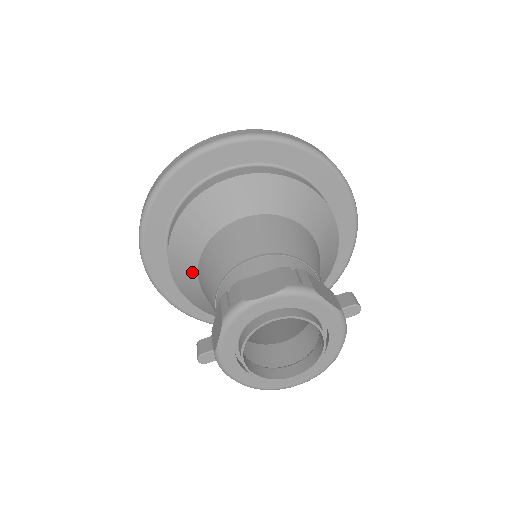
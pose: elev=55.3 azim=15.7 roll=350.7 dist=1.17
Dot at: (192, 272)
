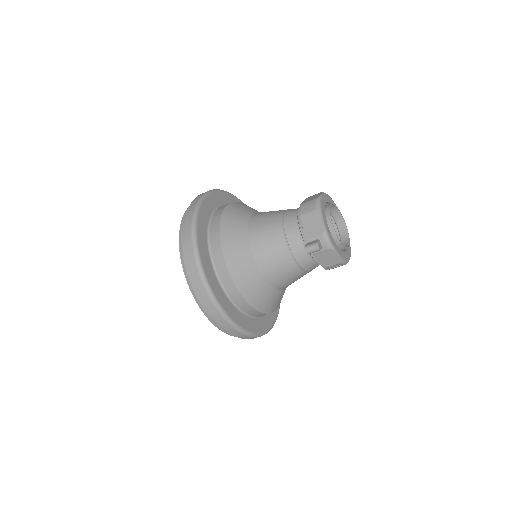
Dot at: (248, 257)
